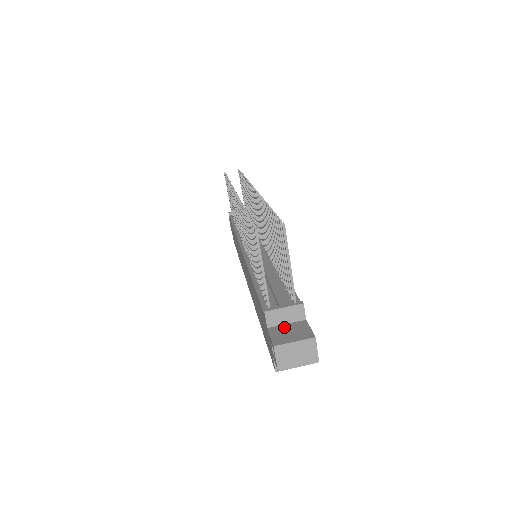
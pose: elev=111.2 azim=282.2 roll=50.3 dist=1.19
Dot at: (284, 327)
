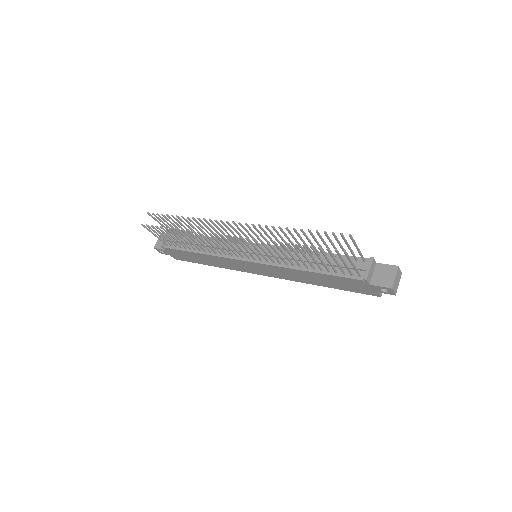
Dot at: (376, 276)
